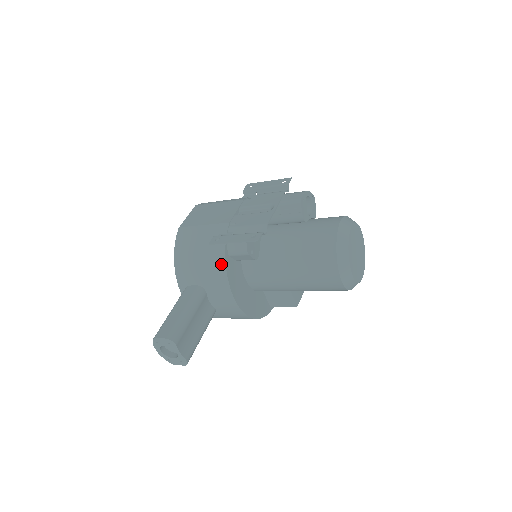
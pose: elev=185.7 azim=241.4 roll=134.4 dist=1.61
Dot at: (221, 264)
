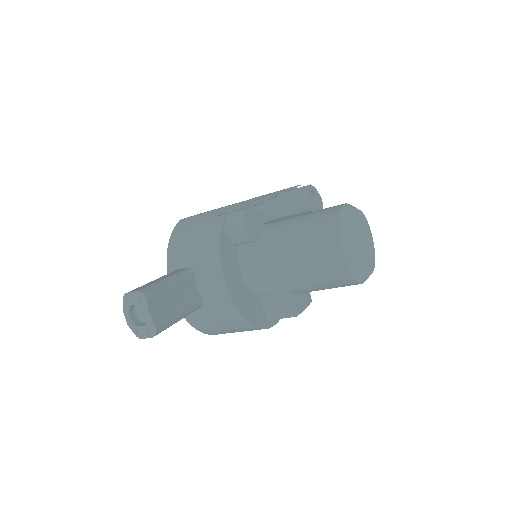
Dot at: (215, 238)
